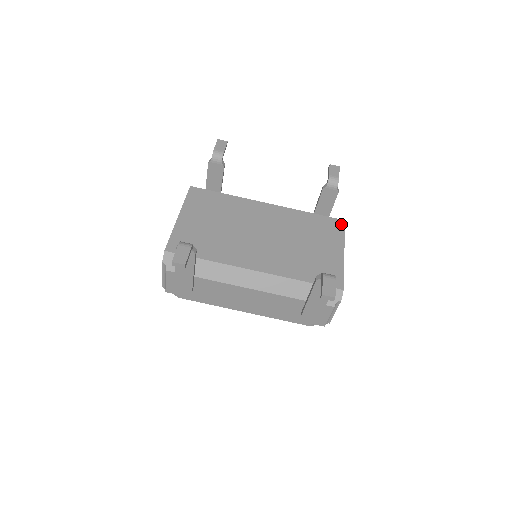
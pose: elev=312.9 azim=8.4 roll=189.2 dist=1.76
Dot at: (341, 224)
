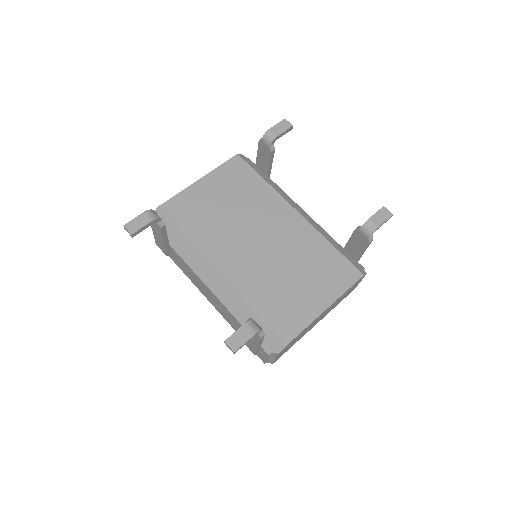
Dot at: (355, 277)
